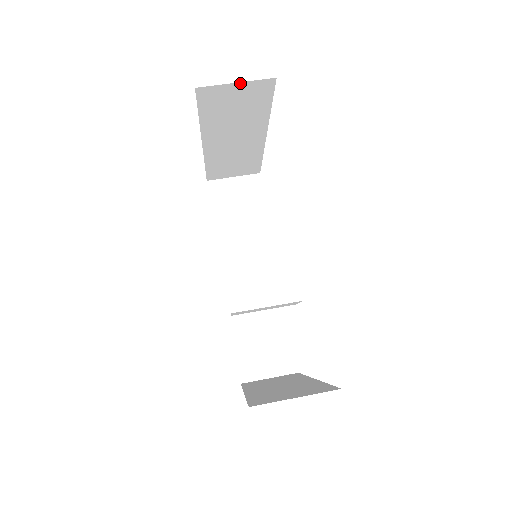
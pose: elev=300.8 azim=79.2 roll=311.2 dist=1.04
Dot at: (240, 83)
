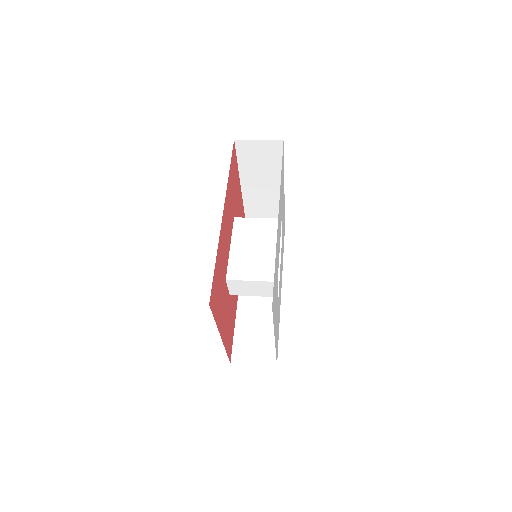
Dot at: (261, 140)
